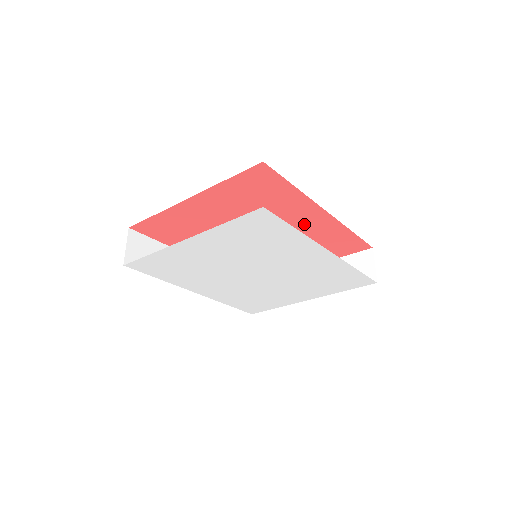
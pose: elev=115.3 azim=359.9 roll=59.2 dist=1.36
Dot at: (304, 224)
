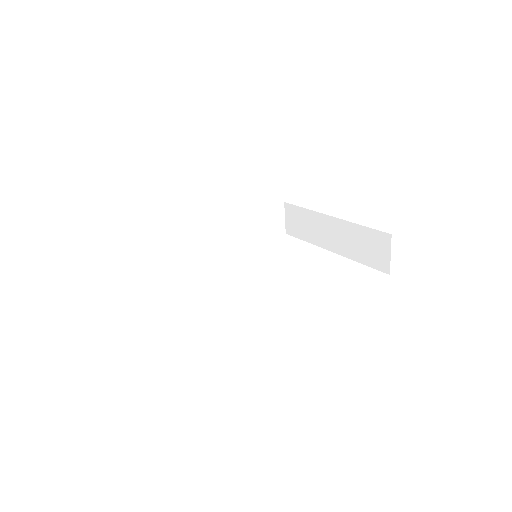
Dot at: occluded
